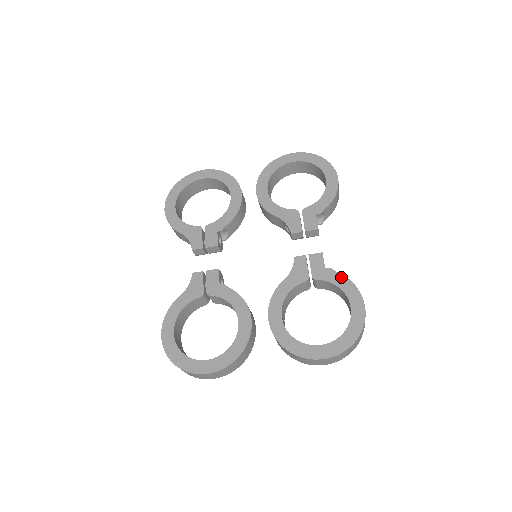
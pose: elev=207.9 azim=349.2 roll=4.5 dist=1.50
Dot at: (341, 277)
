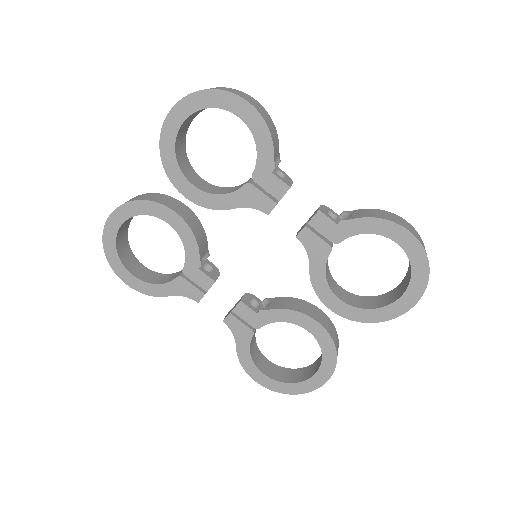
Dot at: (362, 222)
